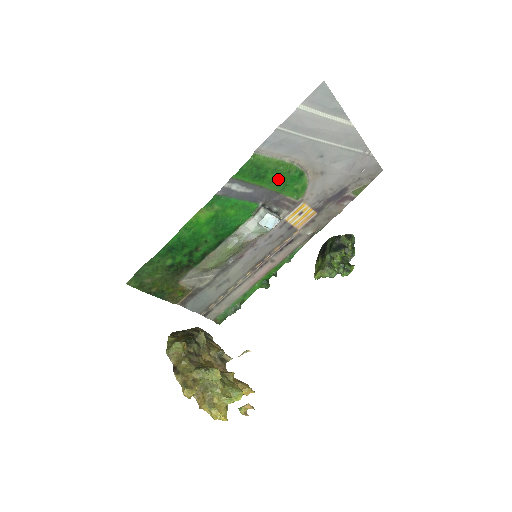
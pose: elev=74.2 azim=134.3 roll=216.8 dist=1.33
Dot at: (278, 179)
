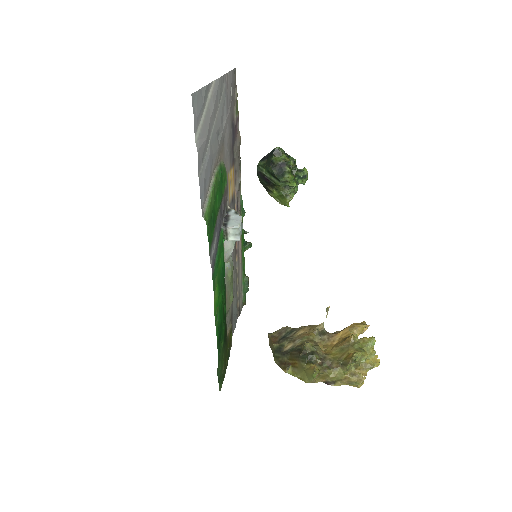
Dot at: (218, 198)
